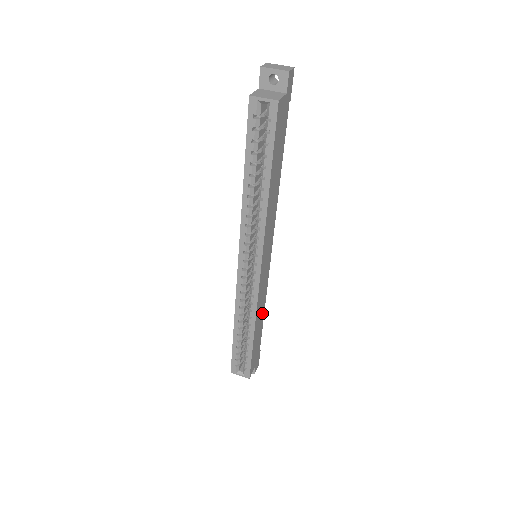
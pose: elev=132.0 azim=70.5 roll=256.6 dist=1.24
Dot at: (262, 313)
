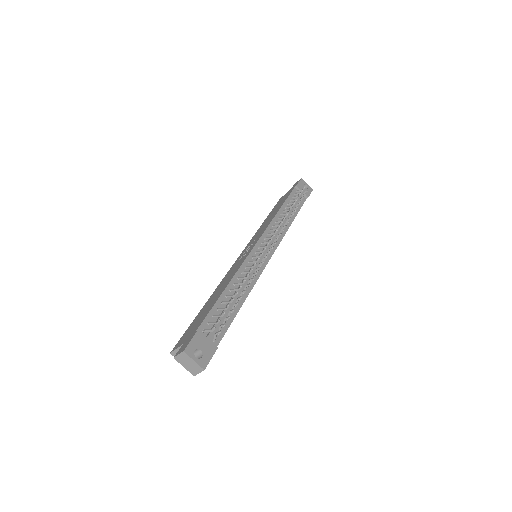
Dot at: occluded
